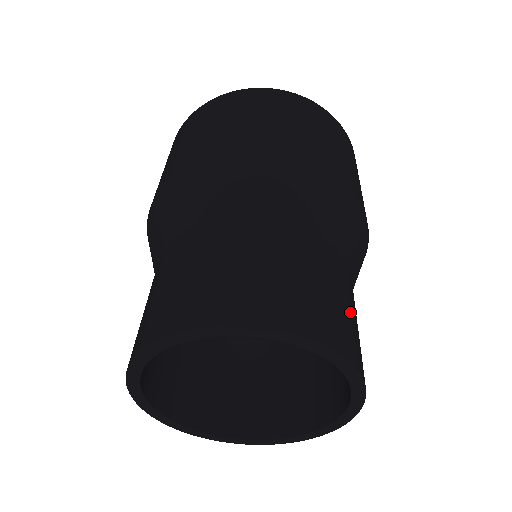
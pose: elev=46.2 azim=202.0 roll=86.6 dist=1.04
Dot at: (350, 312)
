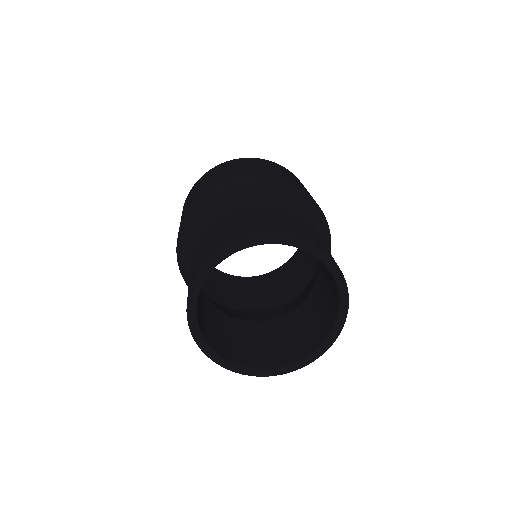
Dot at: (311, 233)
